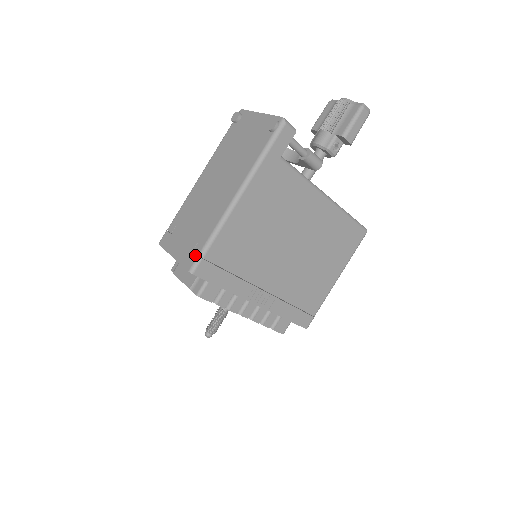
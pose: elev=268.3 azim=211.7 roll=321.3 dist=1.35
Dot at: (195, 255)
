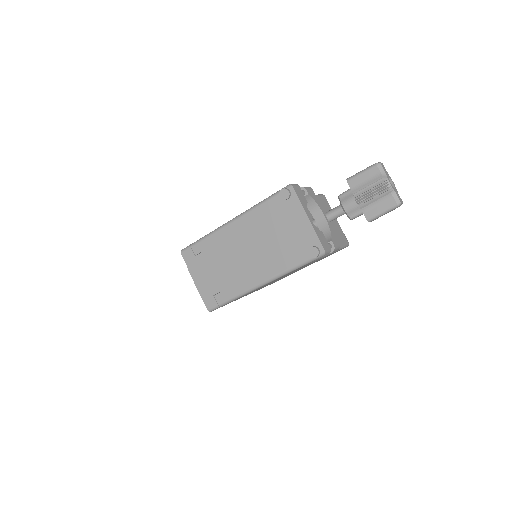
Dot at: (216, 302)
